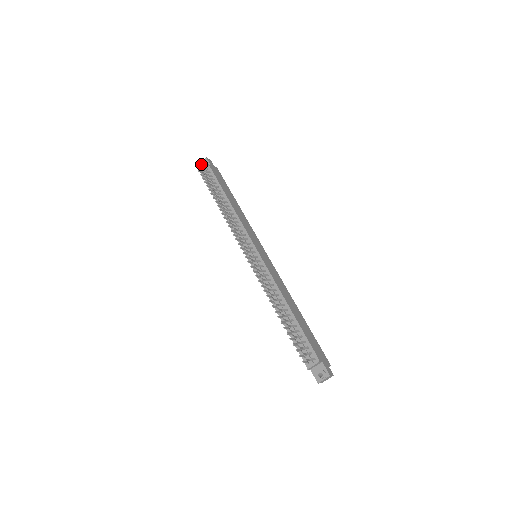
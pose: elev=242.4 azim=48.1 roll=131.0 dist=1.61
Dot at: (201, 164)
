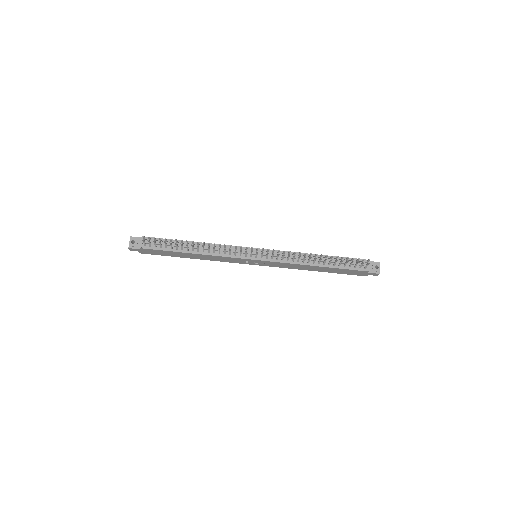
Dot at: (132, 244)
